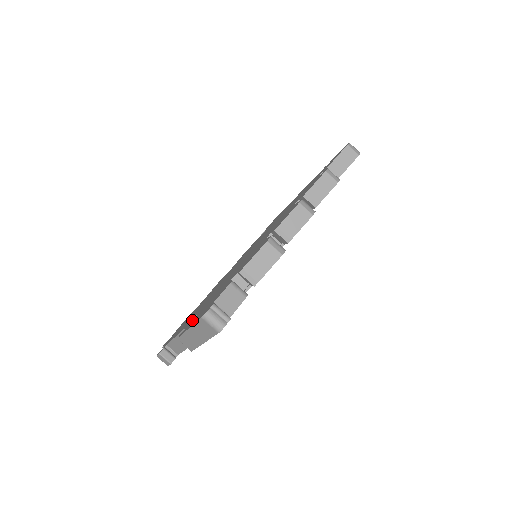
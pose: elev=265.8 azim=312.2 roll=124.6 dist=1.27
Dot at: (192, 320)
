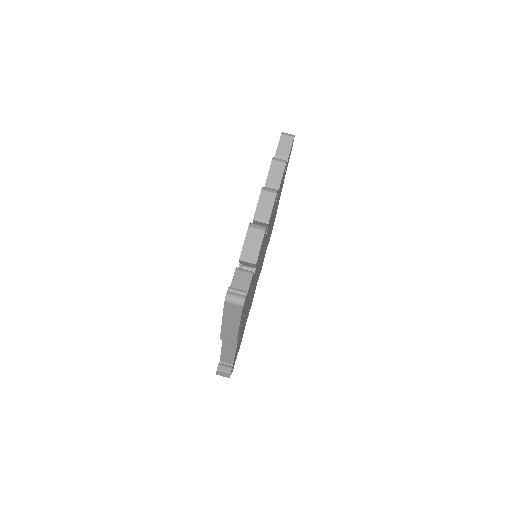
Dot at: occluded
